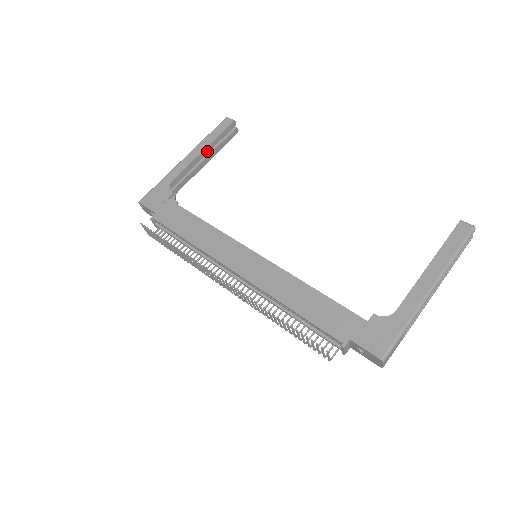
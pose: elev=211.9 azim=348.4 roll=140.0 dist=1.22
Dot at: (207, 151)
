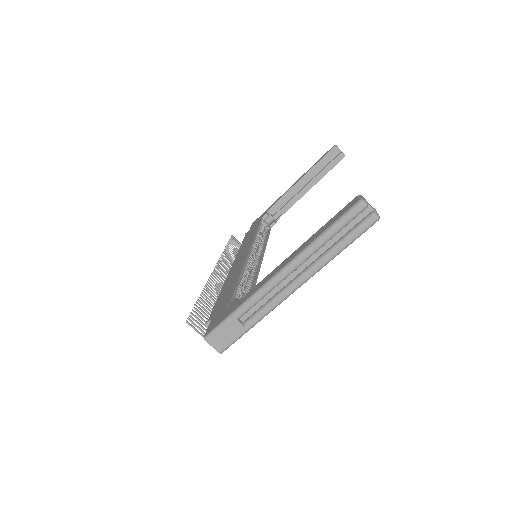
Dot at: (308, 177)
